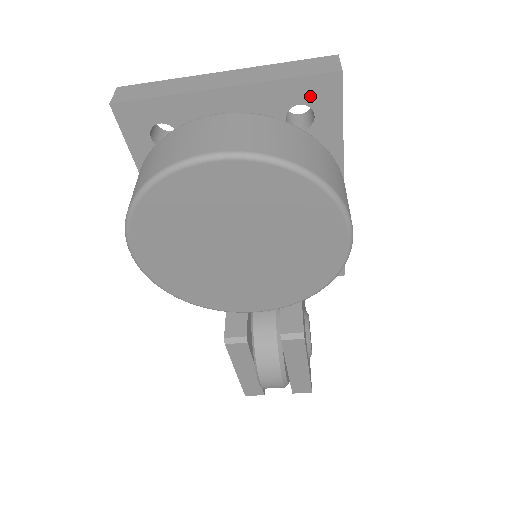
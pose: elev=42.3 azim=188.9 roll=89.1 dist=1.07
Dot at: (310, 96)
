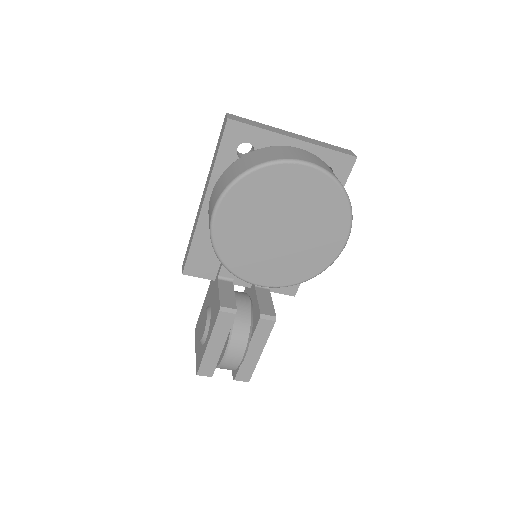
Dot at: (336, 164)
